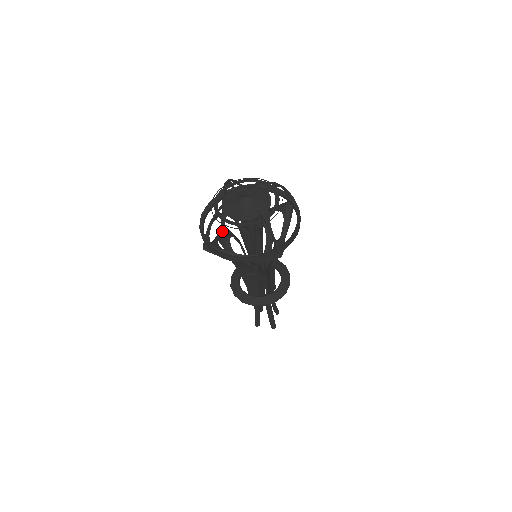
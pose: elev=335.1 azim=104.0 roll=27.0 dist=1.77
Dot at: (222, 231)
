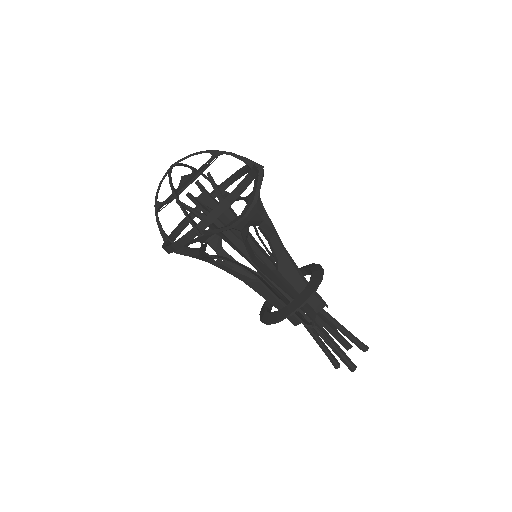
Dot at: (208, 230)
